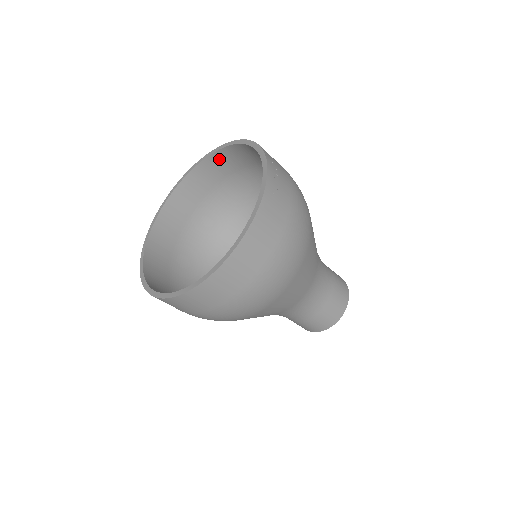
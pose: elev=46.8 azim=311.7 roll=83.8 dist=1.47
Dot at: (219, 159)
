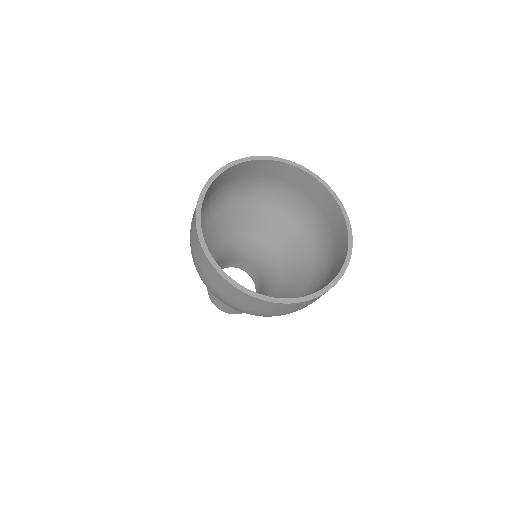
Dot at: (281, 167)
